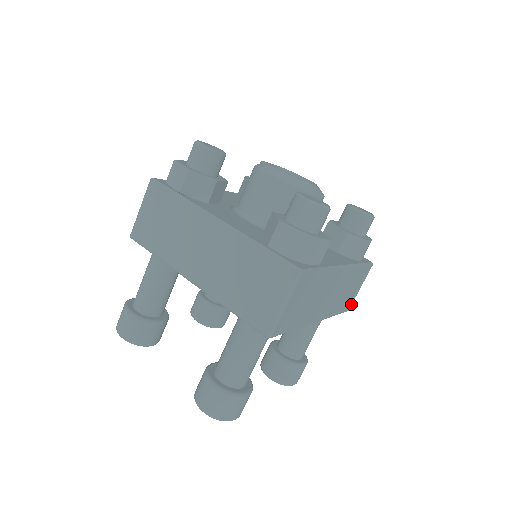
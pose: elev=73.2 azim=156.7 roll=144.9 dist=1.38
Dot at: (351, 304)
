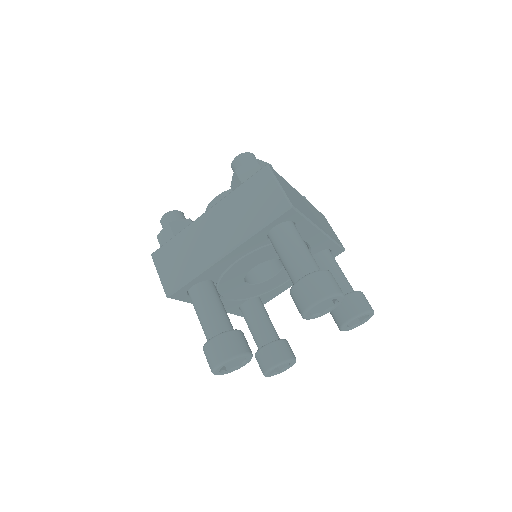
Dot at: (341, 244)
